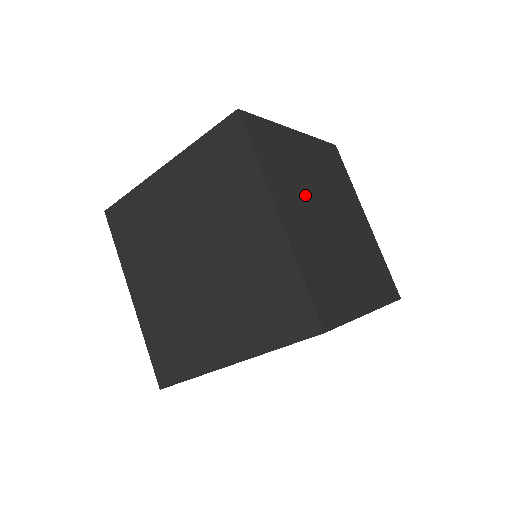
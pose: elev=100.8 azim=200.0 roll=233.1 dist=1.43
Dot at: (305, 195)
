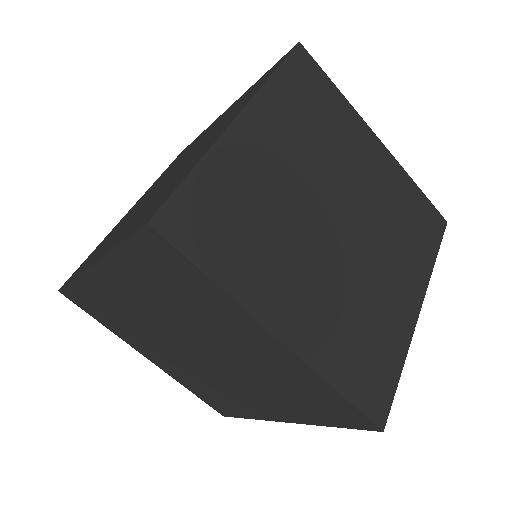
Dot at: (296, 239)
